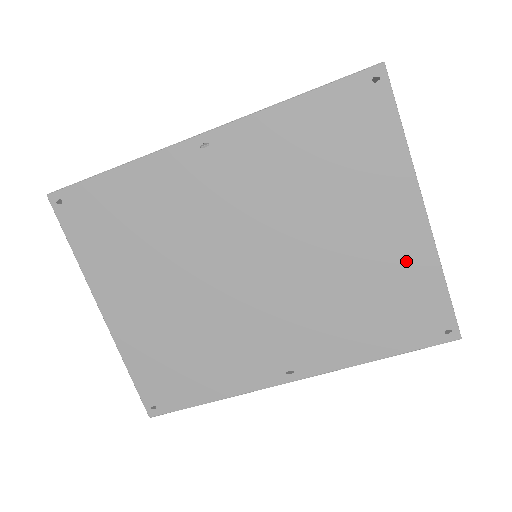
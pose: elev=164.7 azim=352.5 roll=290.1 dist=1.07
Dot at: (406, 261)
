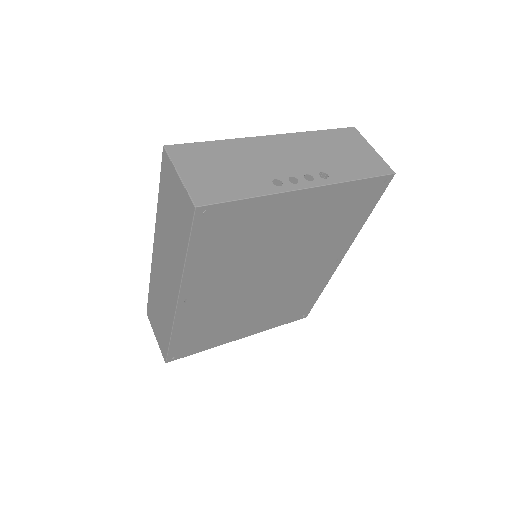
Dot at: (328, 201)
